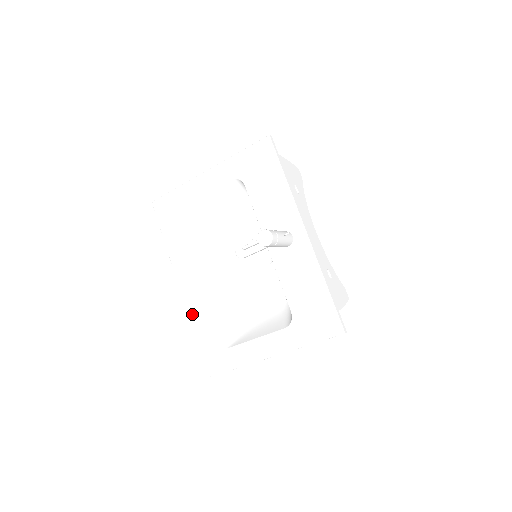
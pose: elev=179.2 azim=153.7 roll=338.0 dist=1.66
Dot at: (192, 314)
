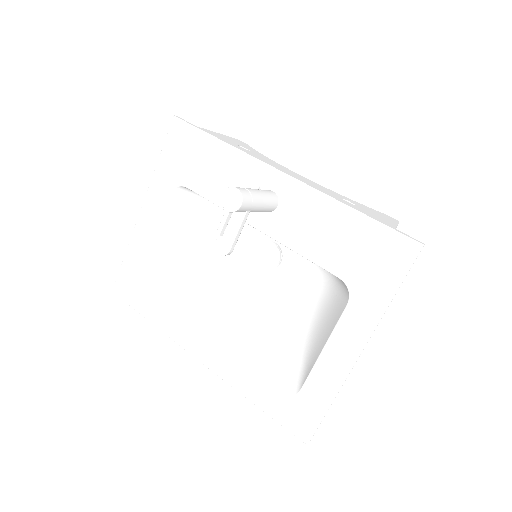
Dot at: (233, 380)
